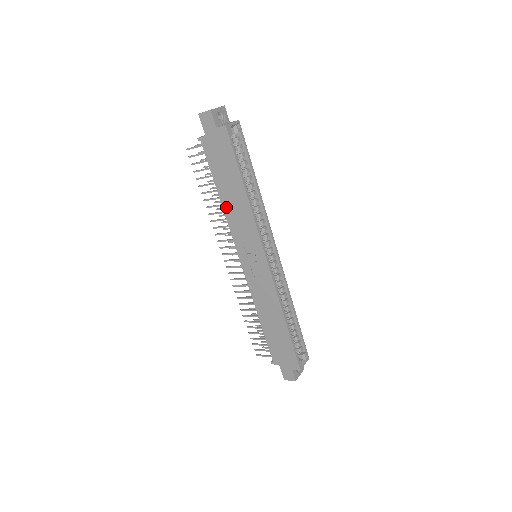
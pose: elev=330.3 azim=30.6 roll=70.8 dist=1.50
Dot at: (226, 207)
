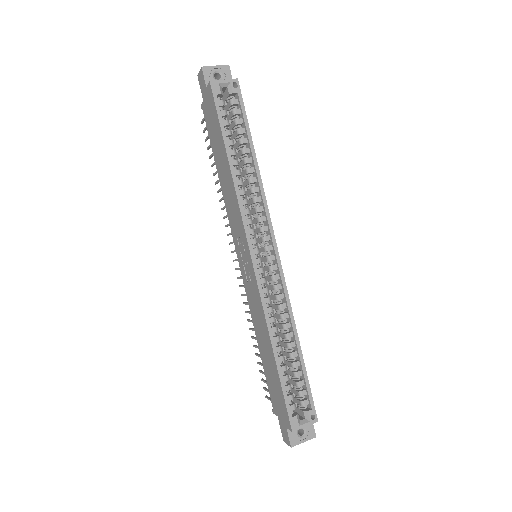
Dot at: (223, 188)
